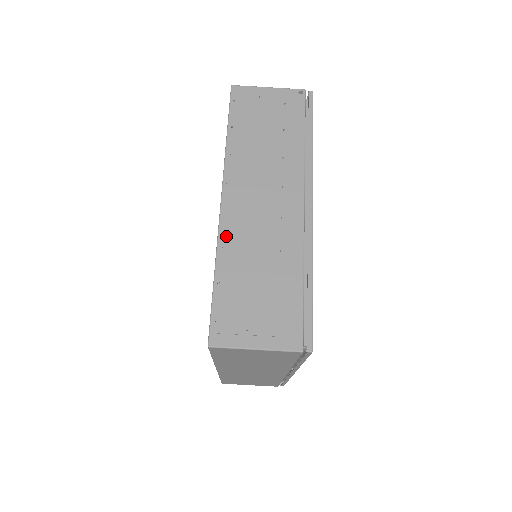
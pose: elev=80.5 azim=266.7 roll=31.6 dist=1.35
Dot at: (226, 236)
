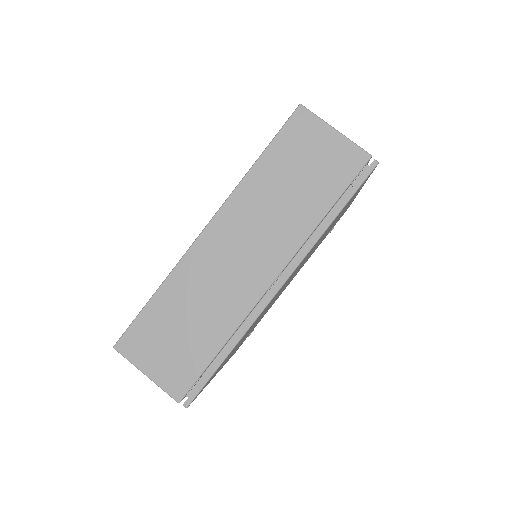
Dot at: occluded
